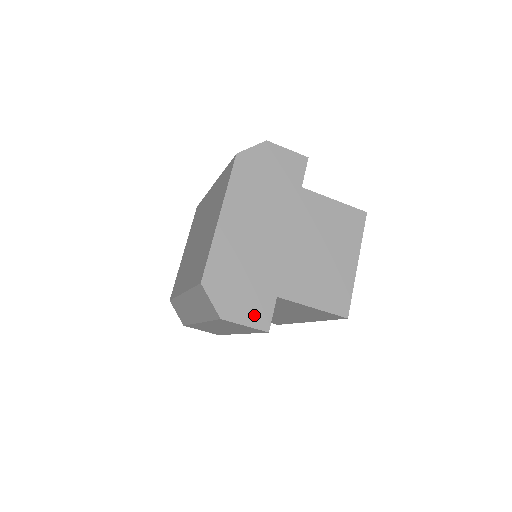
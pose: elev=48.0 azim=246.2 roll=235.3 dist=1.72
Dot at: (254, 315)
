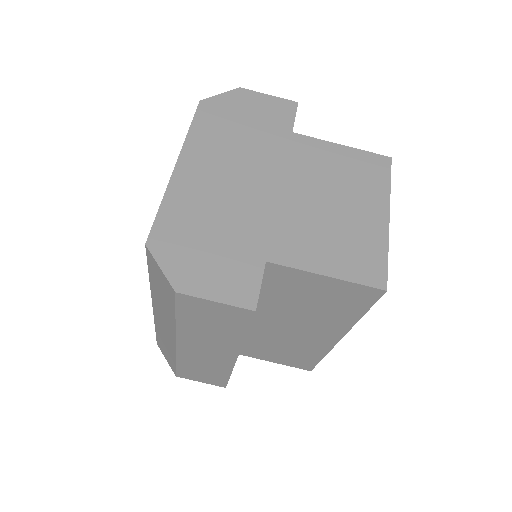
Dot at: (230, 286)
